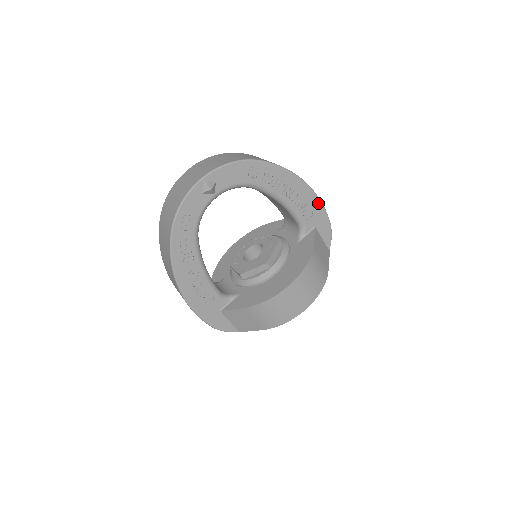
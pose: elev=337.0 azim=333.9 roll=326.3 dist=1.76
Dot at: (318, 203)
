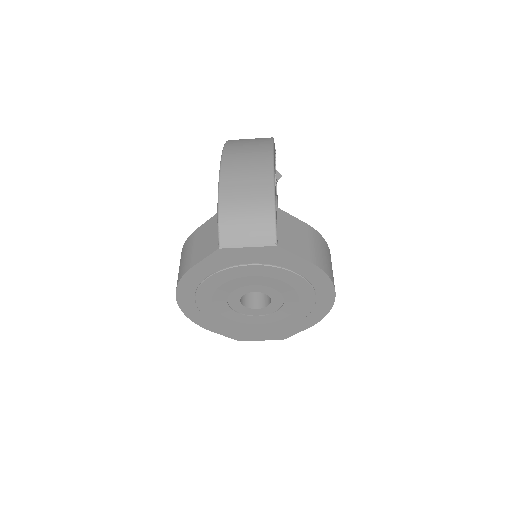
Dot at: occluded
